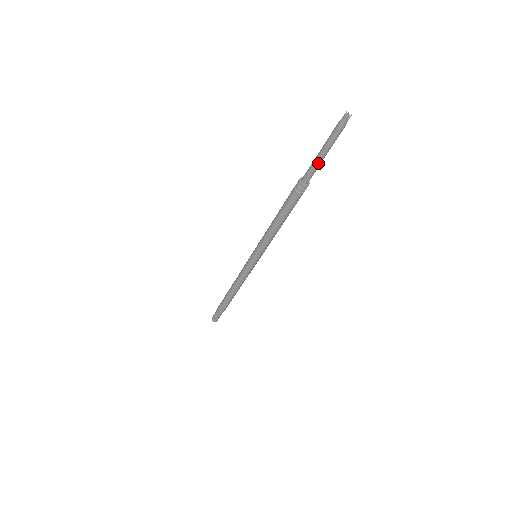
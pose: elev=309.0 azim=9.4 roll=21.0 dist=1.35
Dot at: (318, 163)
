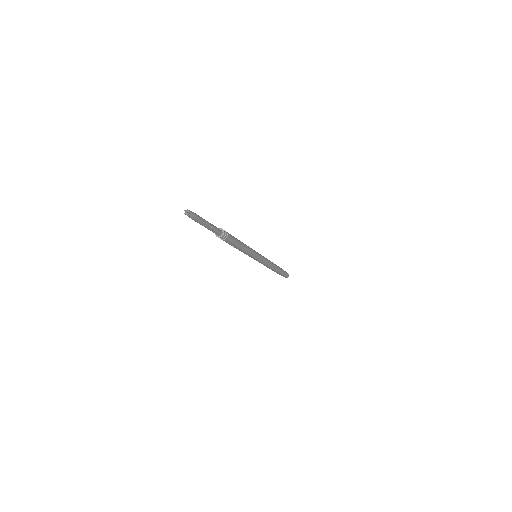
Dot at: (212, 228)
